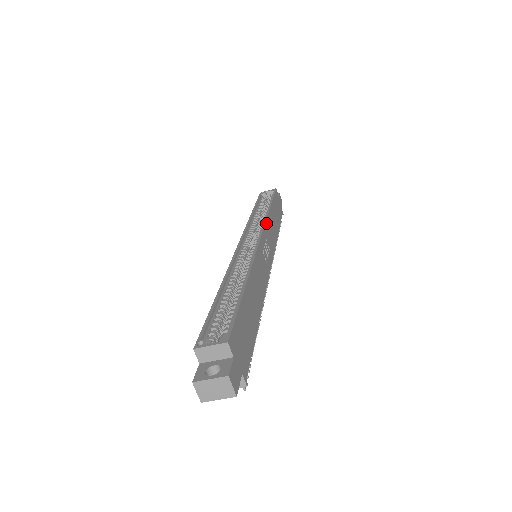
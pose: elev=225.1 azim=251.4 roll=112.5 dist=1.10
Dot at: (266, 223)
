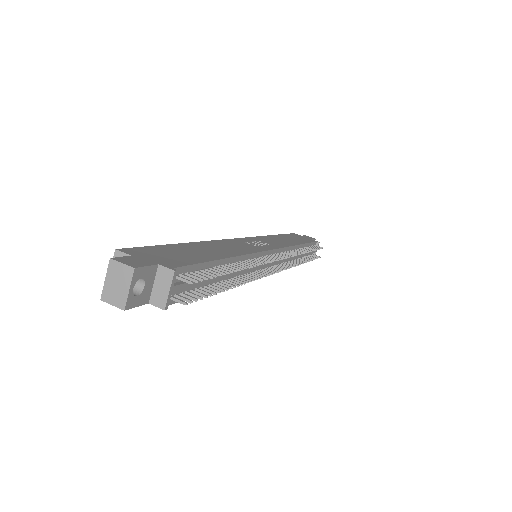
Dot at: (259, 237)
